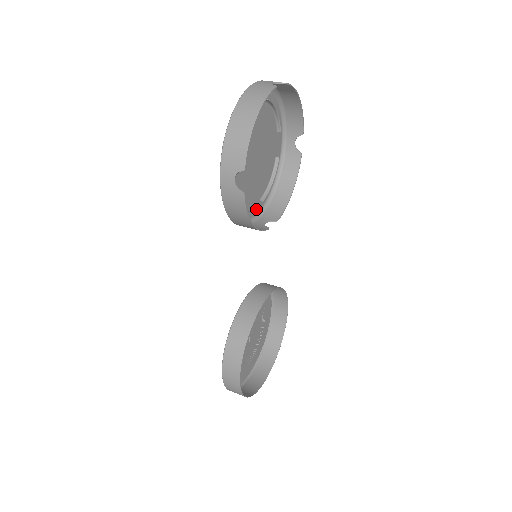
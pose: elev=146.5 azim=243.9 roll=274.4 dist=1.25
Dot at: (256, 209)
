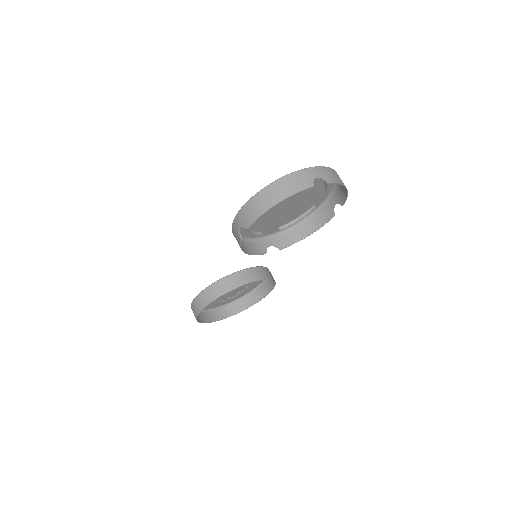
Dot at: (272, 231)
